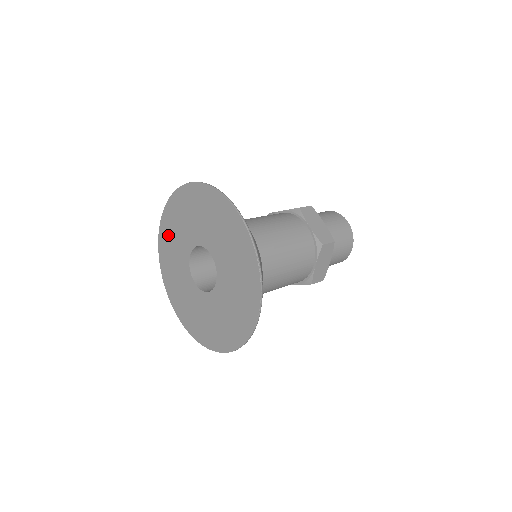
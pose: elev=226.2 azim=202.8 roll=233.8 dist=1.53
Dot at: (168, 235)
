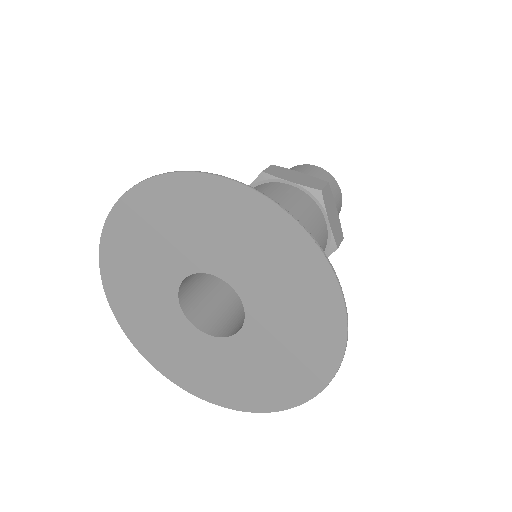
Dot at: (129, 304)
